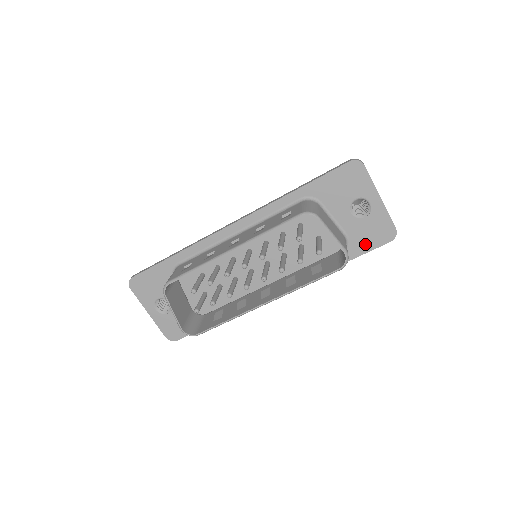
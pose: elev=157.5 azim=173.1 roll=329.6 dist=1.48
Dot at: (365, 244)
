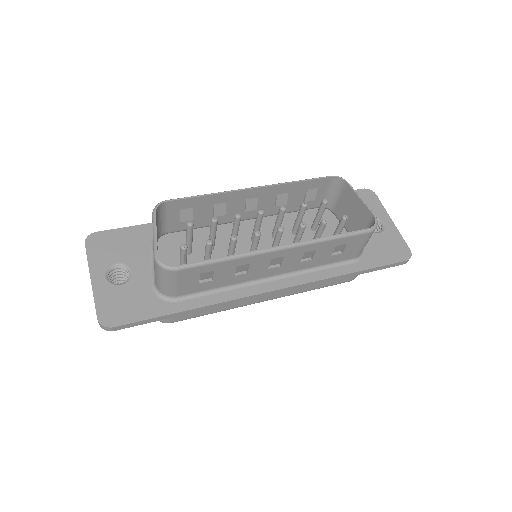
Dot at: (381, 257)
